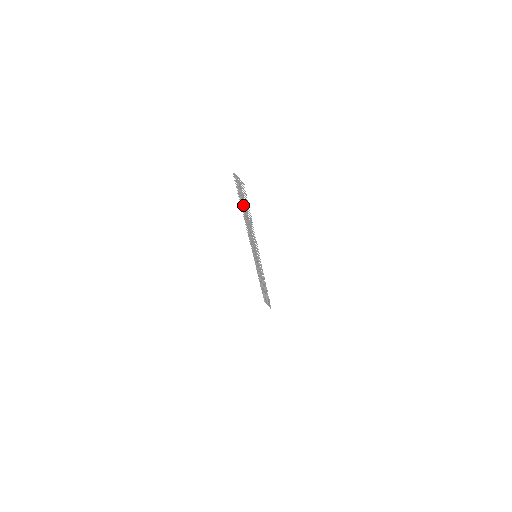
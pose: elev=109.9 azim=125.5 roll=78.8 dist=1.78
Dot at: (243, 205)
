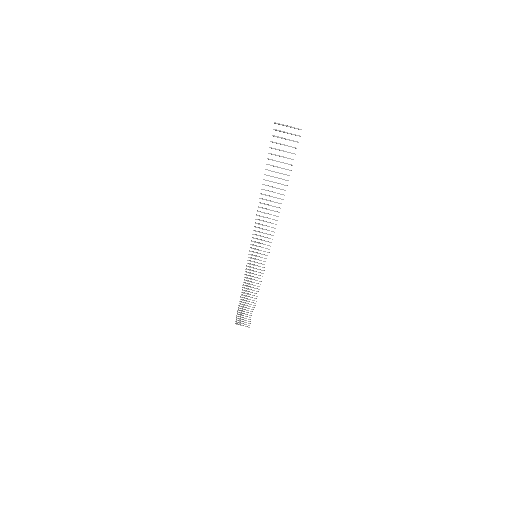
Dot at: (271, 176)
